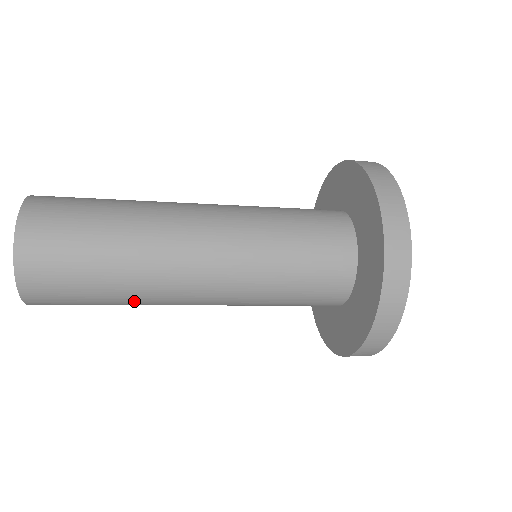
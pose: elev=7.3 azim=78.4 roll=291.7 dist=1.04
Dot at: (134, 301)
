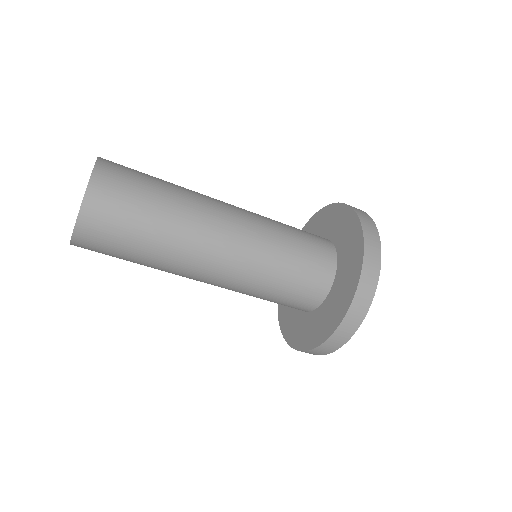
Dot at: (170, 241)
